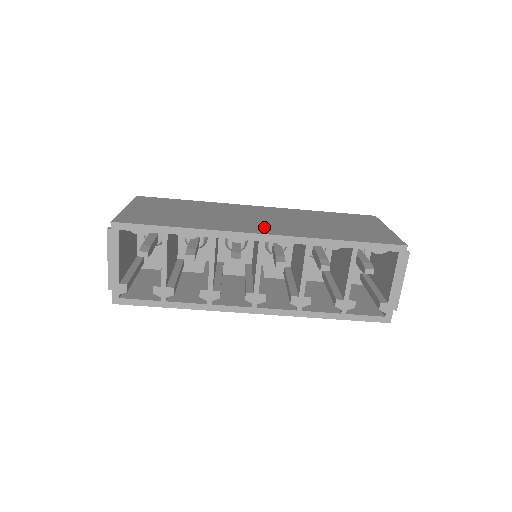
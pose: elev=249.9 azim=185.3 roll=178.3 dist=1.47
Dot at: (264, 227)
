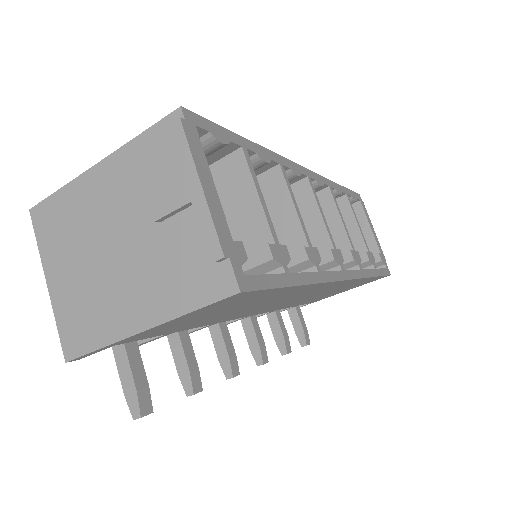
Dot at: occluded
